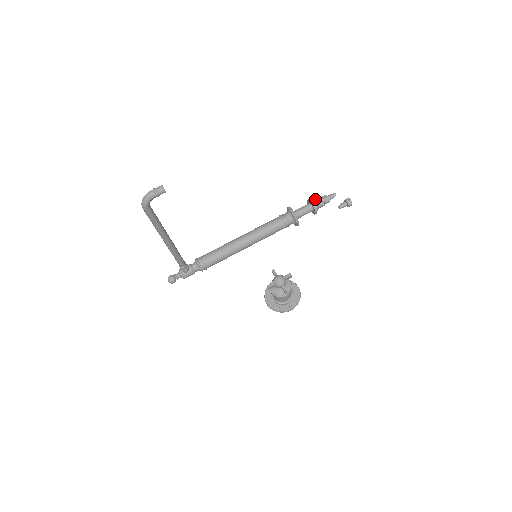
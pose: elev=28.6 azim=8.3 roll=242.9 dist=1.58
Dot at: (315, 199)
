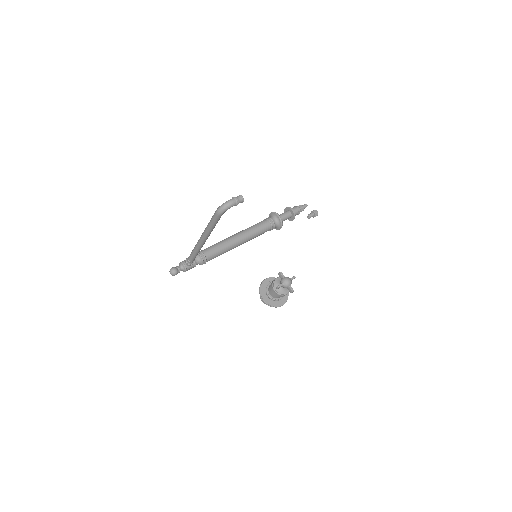
Dot at: (293, 207)
